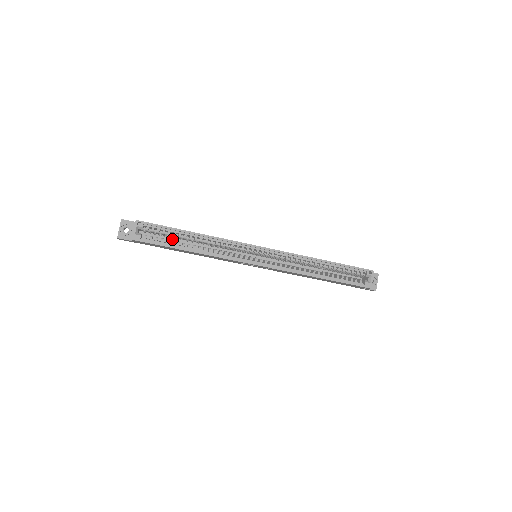
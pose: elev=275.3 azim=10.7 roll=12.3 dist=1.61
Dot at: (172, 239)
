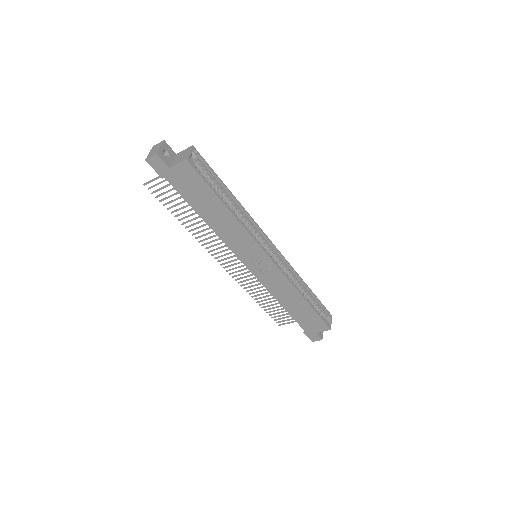
Dot at: occluded
